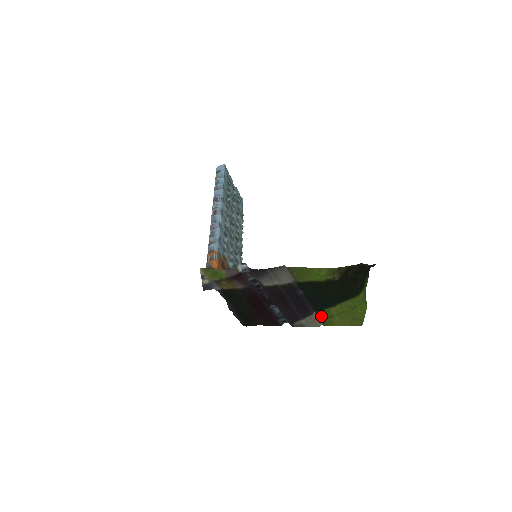
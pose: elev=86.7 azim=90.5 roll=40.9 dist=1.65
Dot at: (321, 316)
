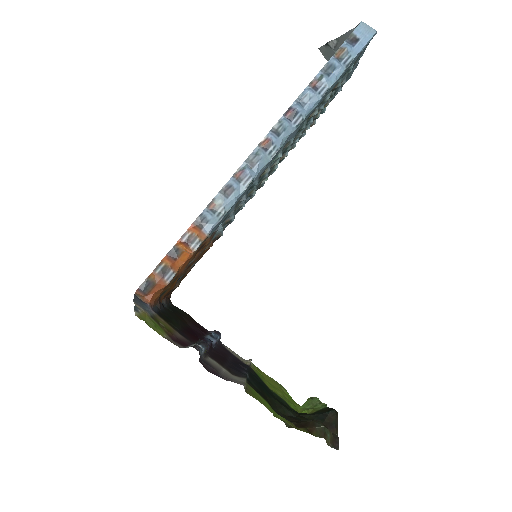
Dot at: (253, 368)
